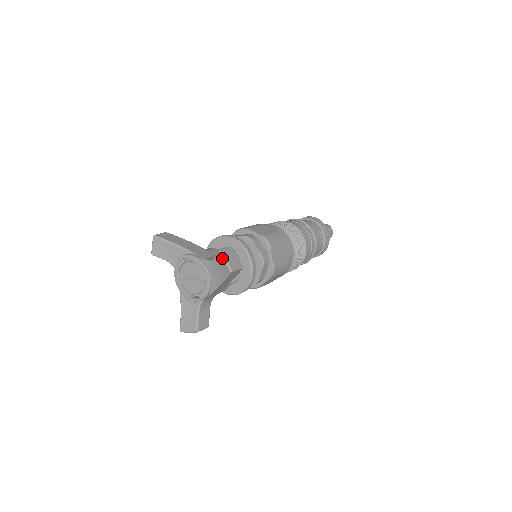
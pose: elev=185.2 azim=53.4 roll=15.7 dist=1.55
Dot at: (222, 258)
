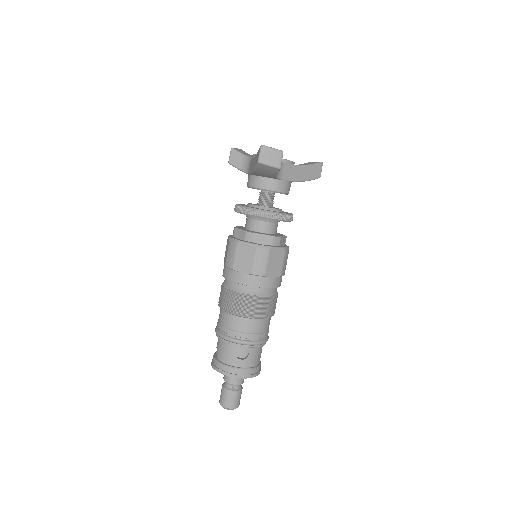
Dot at: (312, 162)
